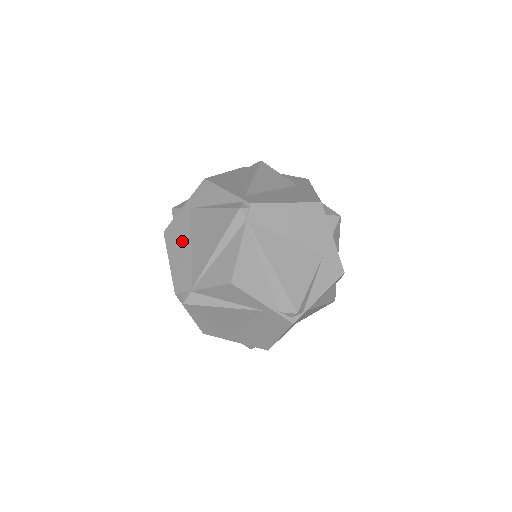
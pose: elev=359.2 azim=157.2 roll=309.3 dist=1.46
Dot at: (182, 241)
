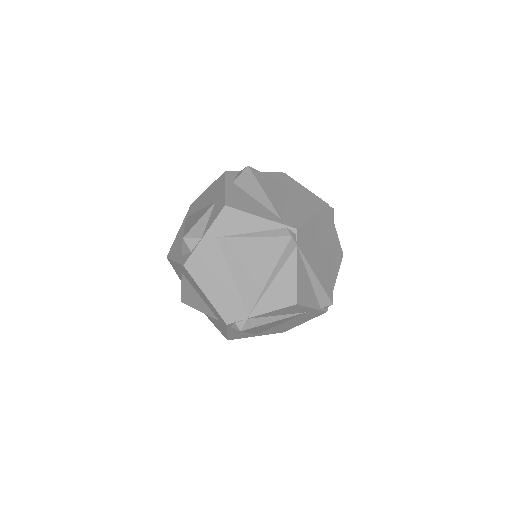
Dot at: (217, 272)
